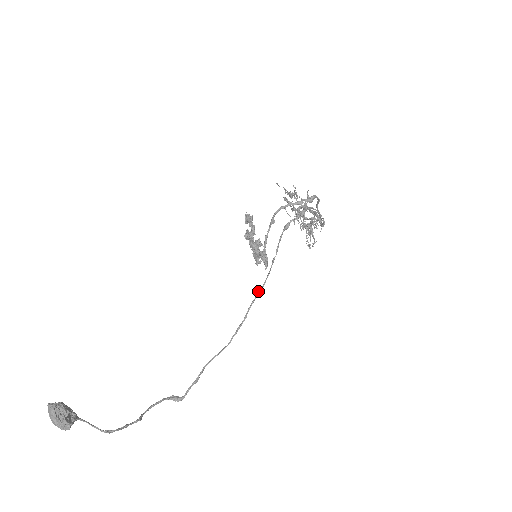
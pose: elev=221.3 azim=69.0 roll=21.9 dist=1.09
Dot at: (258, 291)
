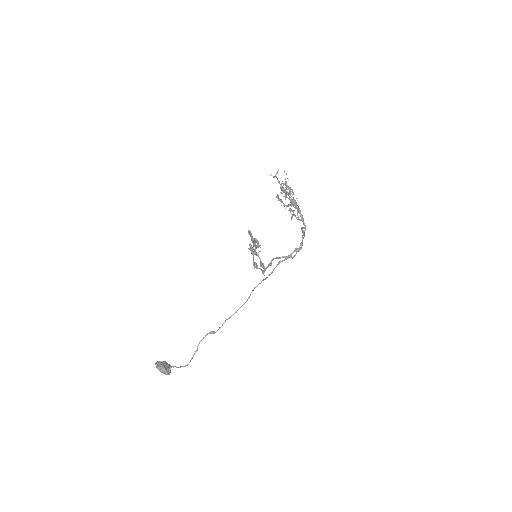
Dot at: occluded
